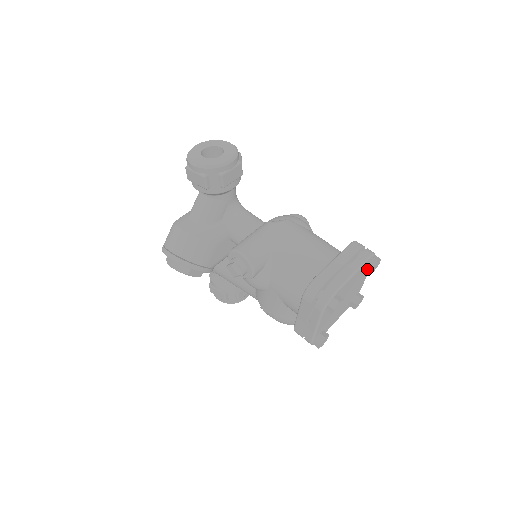
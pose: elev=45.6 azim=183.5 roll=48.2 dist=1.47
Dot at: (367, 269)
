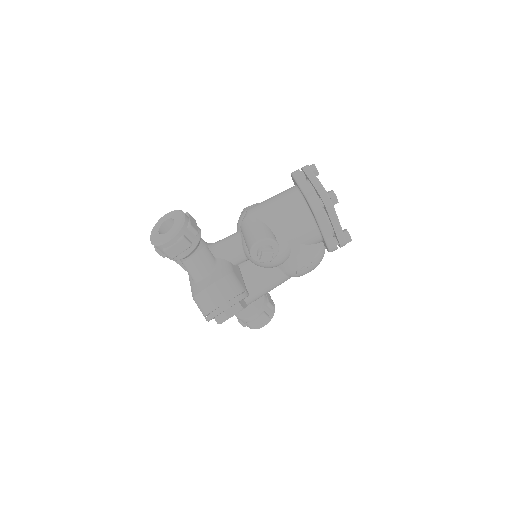
Dot at: occluded
